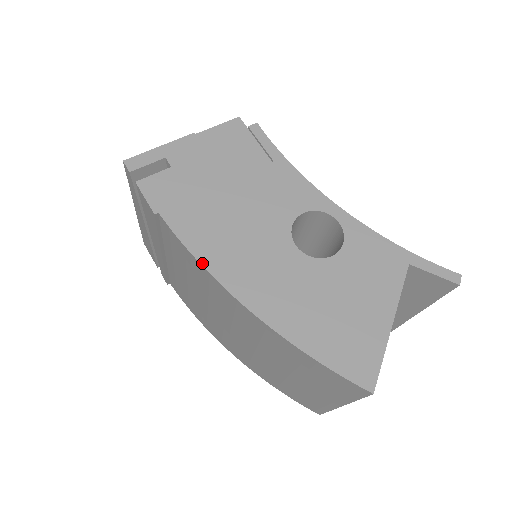
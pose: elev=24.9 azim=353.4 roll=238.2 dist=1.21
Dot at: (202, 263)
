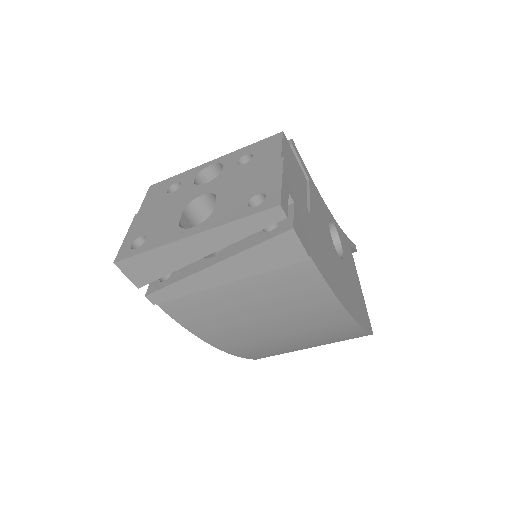
Dot at: (333, 291)
